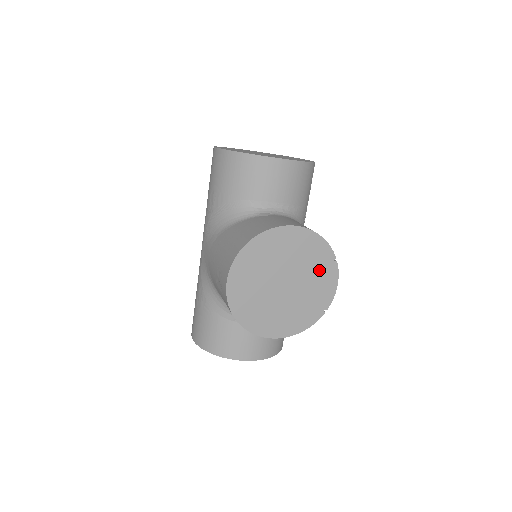
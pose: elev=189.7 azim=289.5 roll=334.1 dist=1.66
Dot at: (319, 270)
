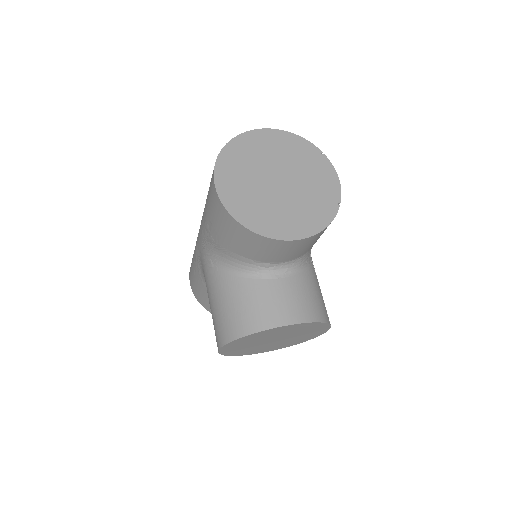
Dot at: (311, 331)
